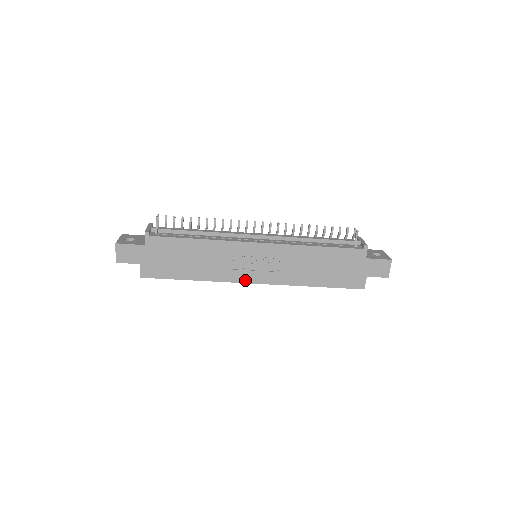
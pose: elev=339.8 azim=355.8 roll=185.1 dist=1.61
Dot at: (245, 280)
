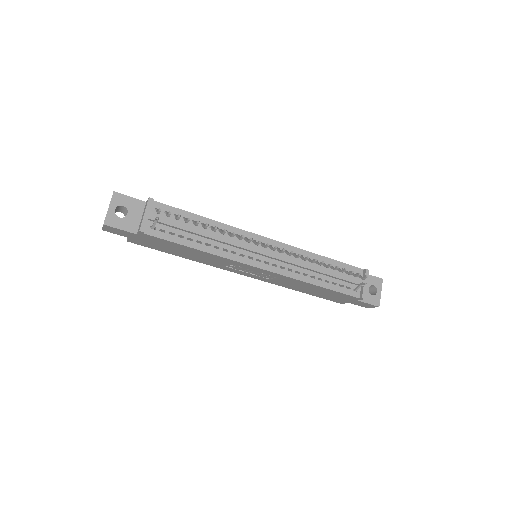
Dot at: (235, 272)
